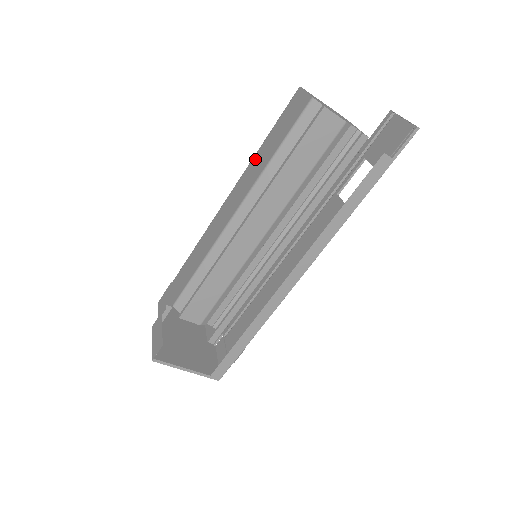
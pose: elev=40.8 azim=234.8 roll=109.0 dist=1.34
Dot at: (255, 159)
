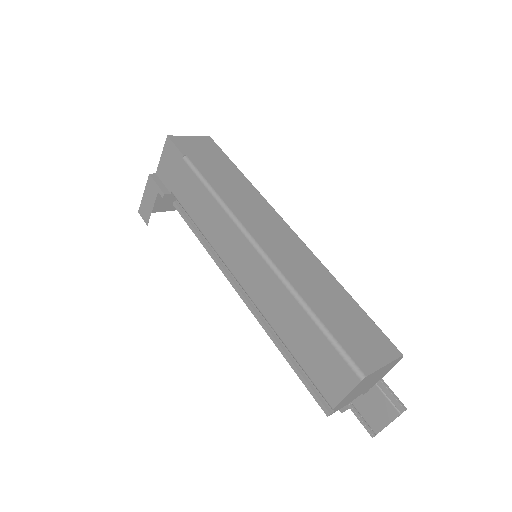
Dot at: (288, 302)
